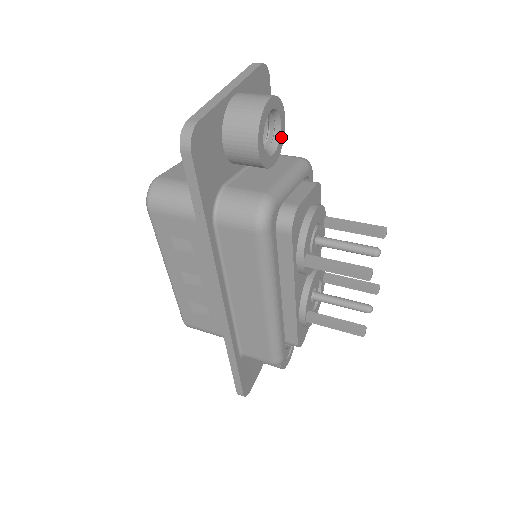
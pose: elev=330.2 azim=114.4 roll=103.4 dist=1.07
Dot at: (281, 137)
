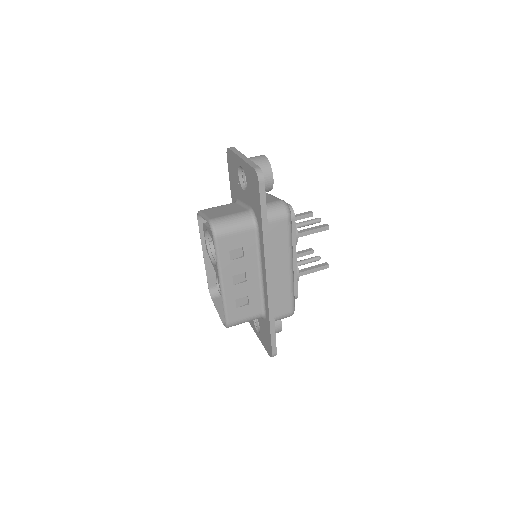
Dot at: occluded
